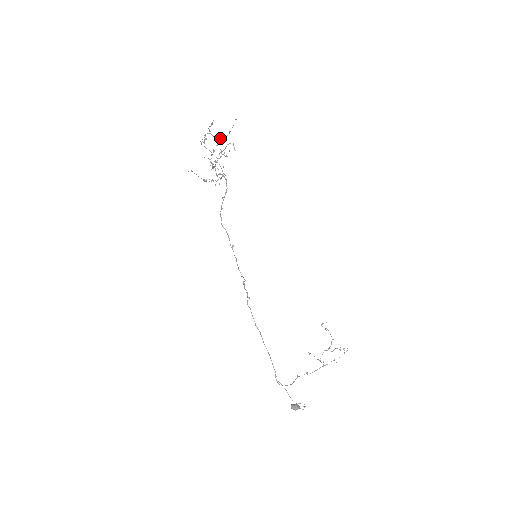
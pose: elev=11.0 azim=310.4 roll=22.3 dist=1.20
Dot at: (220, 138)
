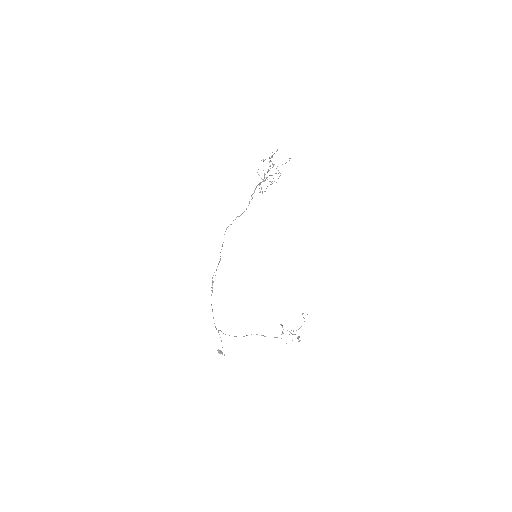
Dot at: occluded
